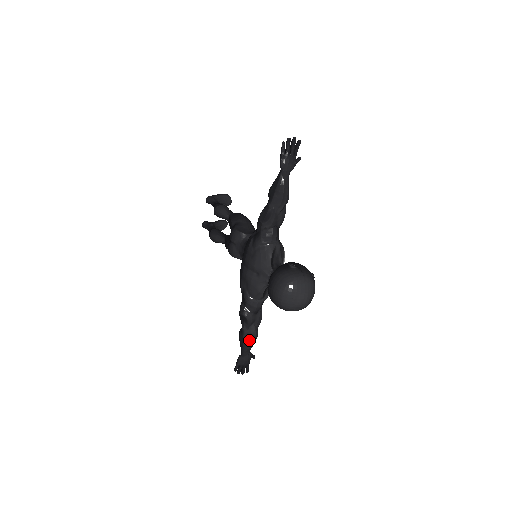
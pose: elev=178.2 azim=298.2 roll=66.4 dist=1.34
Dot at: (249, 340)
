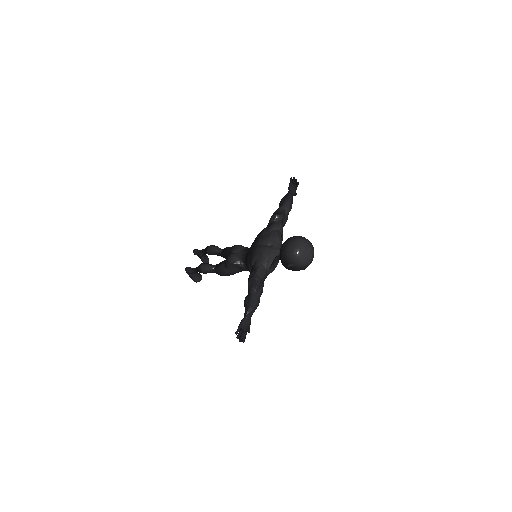
Dot at: (255, 301)
